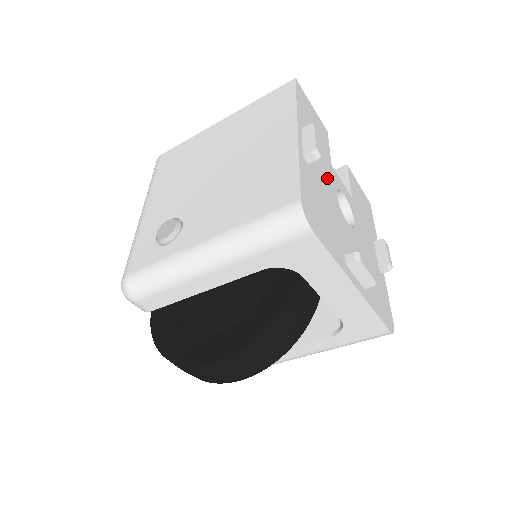
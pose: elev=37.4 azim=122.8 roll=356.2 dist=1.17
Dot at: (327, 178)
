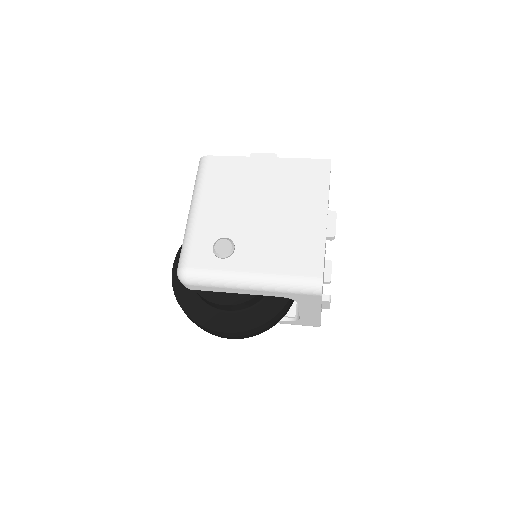
Dot at: occluded
